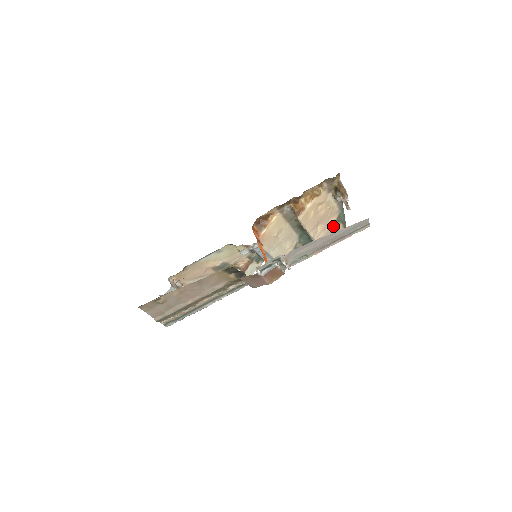
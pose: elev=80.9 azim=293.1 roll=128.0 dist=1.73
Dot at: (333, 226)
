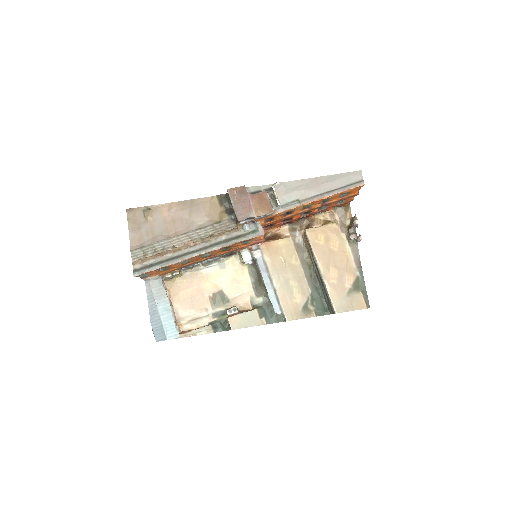
Dot at: (351, 288)
